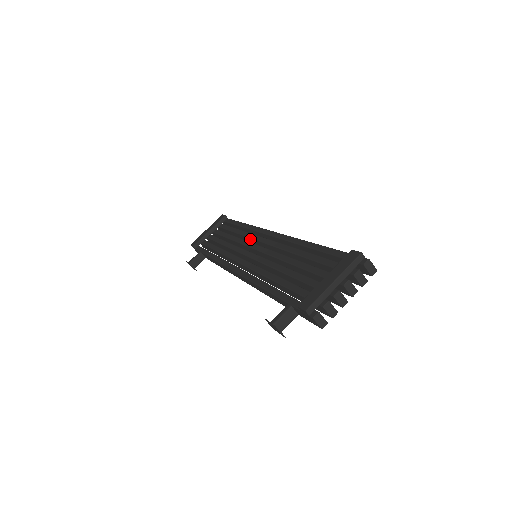
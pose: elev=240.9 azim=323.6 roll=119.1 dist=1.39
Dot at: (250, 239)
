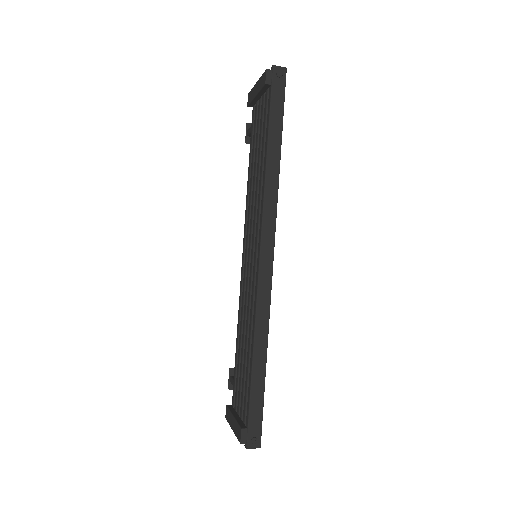
Dot at: (259, 213)
